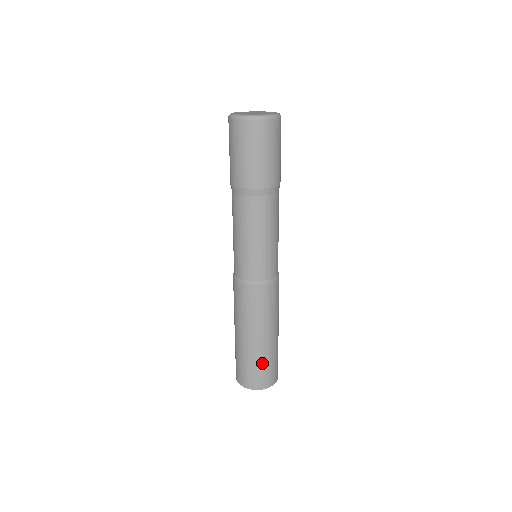
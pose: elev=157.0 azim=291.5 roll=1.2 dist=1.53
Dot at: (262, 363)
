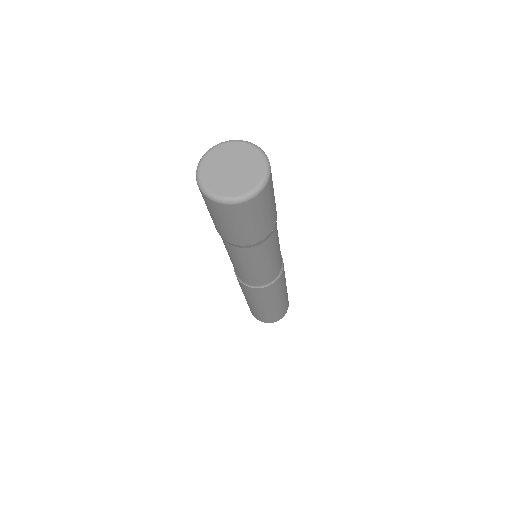
Dot at: (261, 314)
